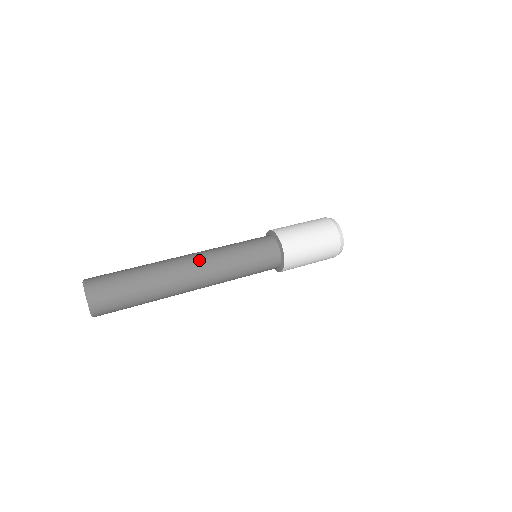
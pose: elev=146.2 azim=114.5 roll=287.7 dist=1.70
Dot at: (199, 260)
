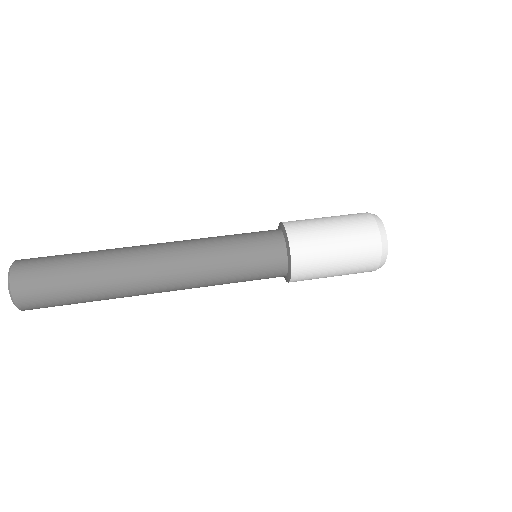
Dot at: (167, 246)
